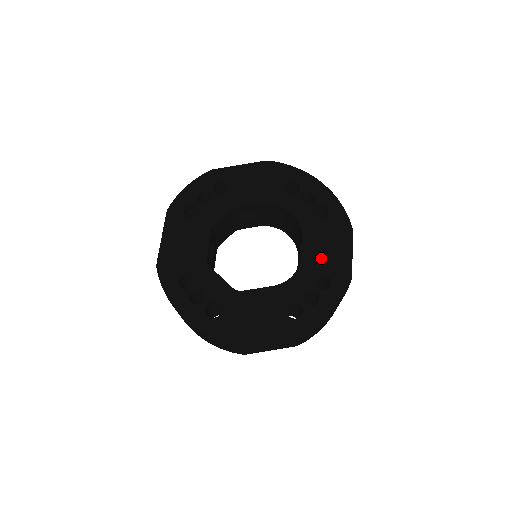
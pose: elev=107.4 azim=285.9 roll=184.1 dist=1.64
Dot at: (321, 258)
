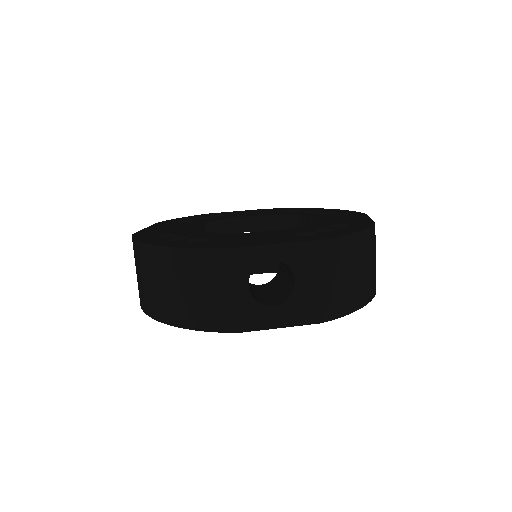
Dot at: (333, 221)
